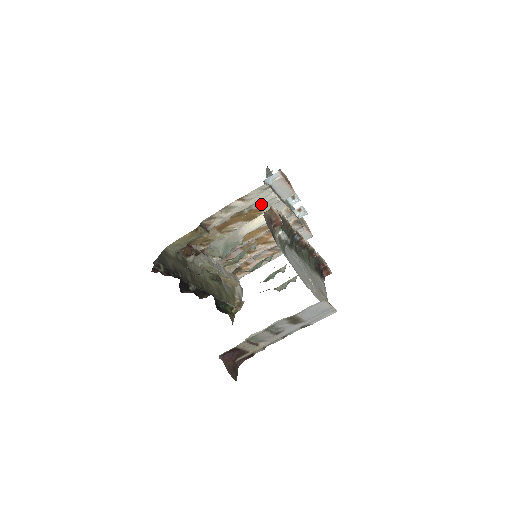
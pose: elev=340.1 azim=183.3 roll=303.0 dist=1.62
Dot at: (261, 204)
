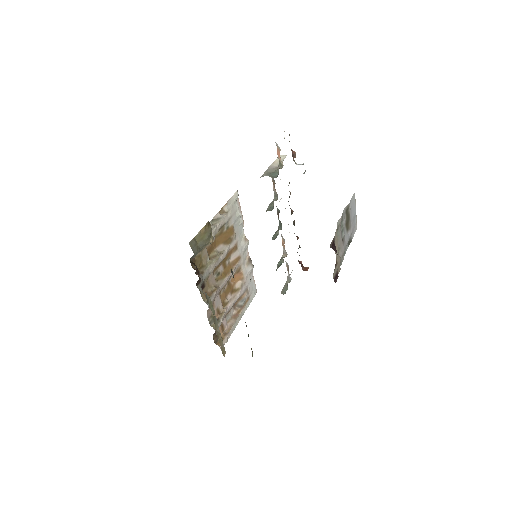
Dot at: (233, 221)
